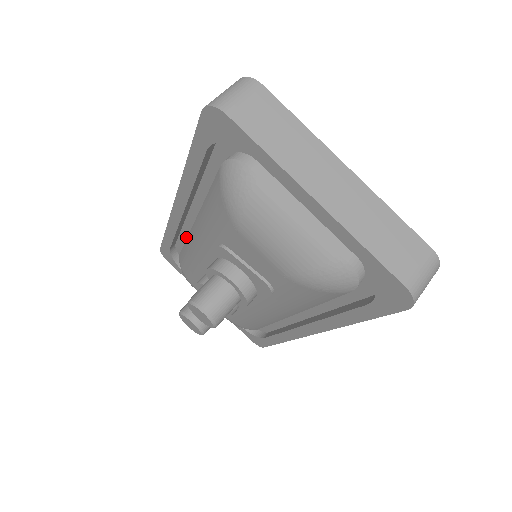
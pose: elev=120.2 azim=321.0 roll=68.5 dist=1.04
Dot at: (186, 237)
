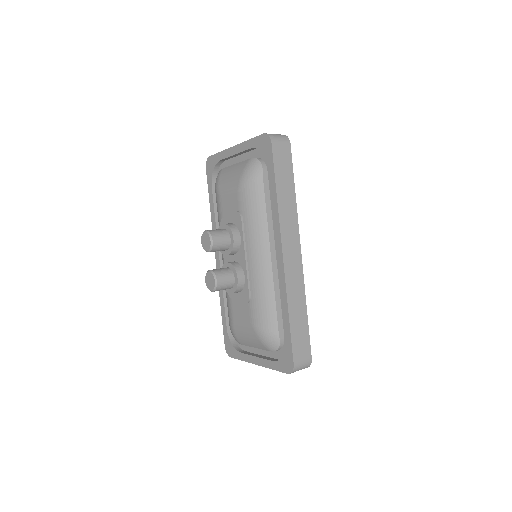
Dot at: occluded
